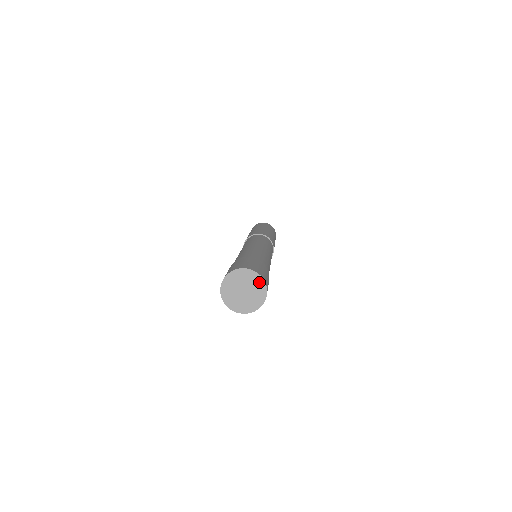
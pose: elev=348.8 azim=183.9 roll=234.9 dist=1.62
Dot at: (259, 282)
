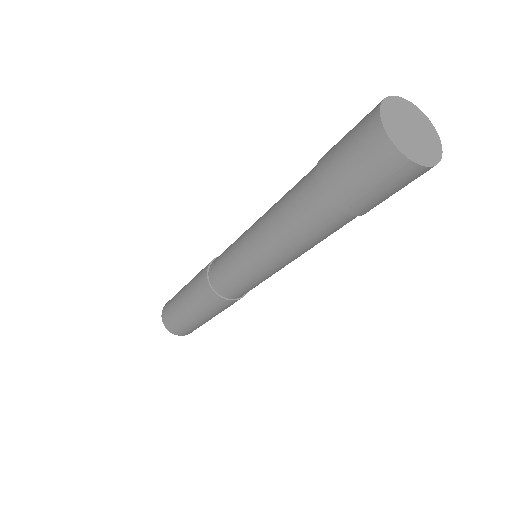
Dot at: (415, 111)
